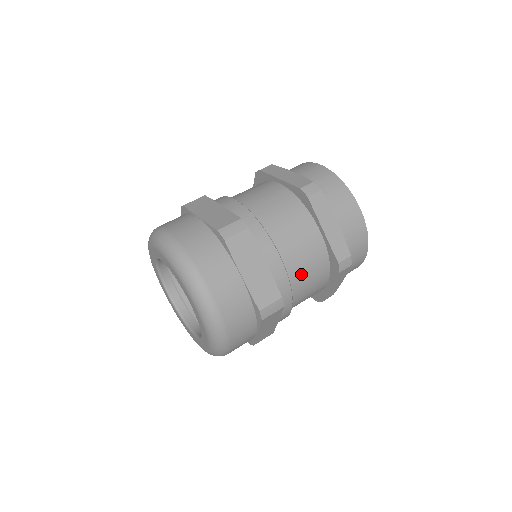
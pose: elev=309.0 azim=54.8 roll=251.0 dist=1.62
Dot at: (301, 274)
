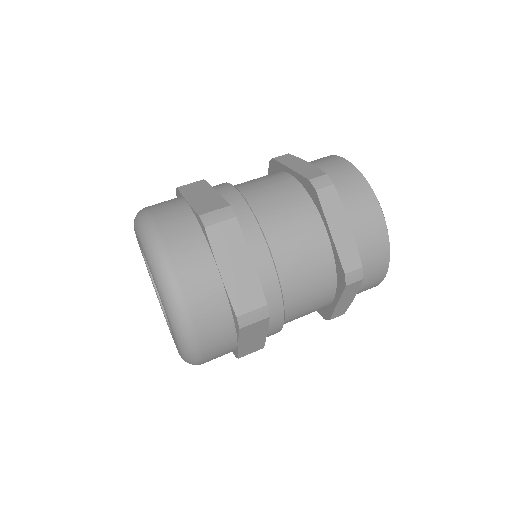
Dot at: occluded
